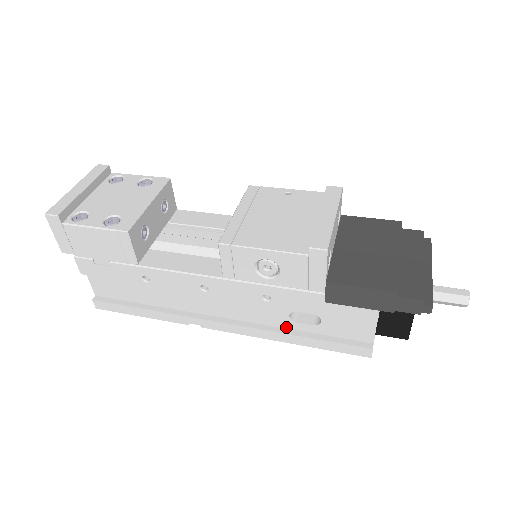
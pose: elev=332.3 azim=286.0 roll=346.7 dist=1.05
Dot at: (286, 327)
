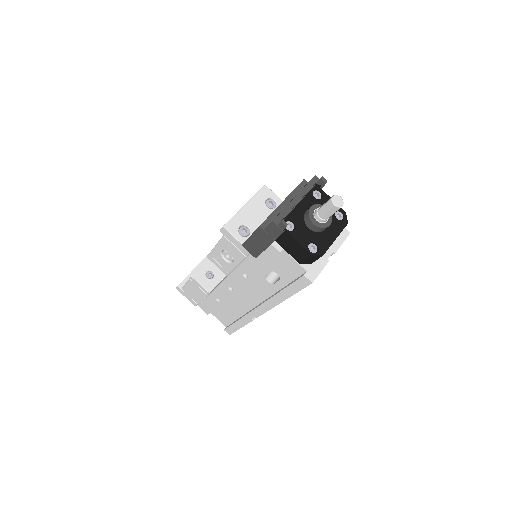
Dot at: (276, 291)
